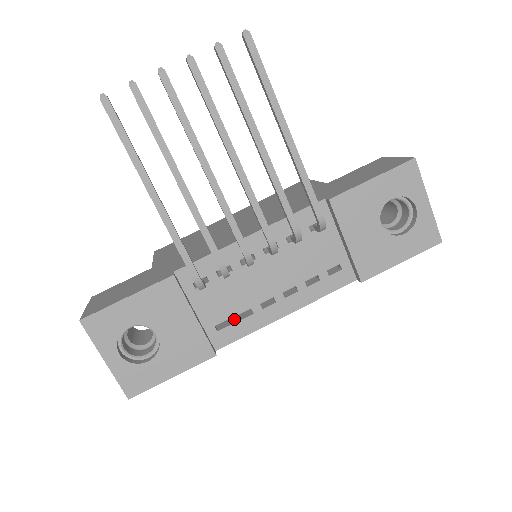
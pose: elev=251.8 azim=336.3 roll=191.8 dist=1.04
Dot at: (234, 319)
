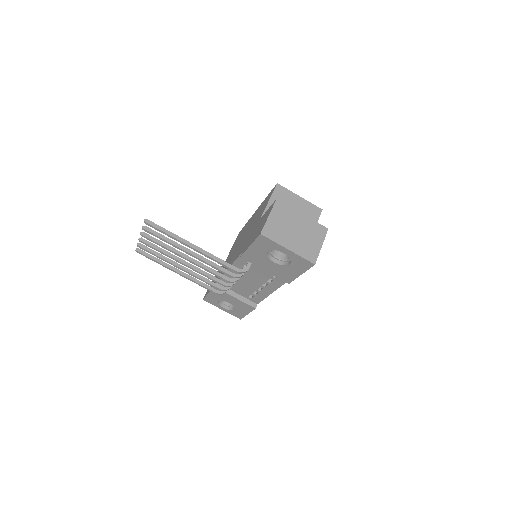
Dot at: (253, 295)
